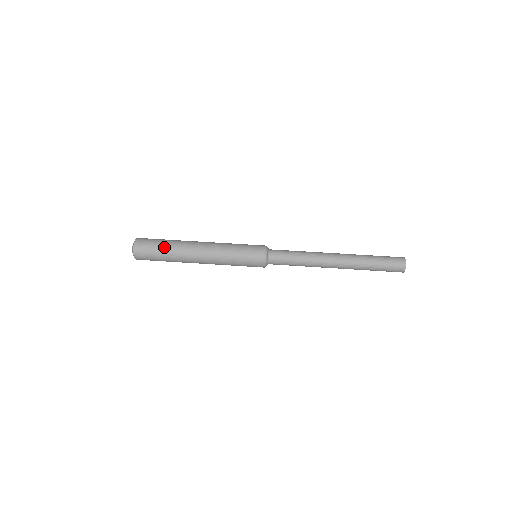
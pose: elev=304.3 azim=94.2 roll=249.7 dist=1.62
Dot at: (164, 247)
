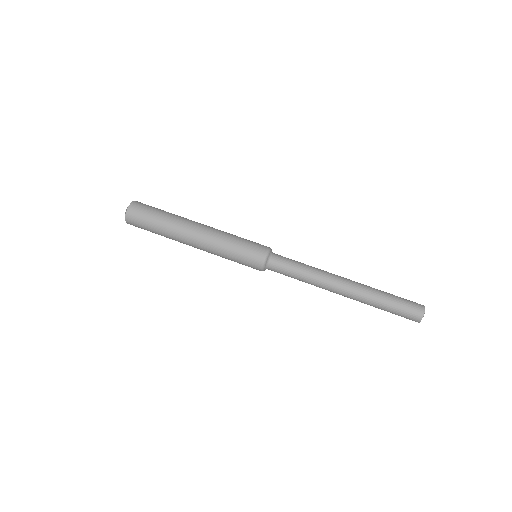
Dot at: (163, 212)
